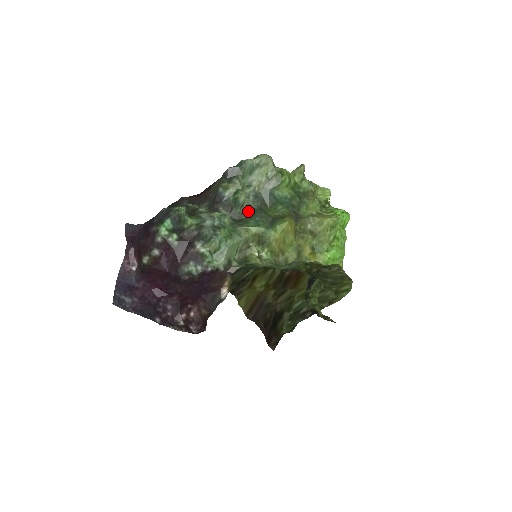
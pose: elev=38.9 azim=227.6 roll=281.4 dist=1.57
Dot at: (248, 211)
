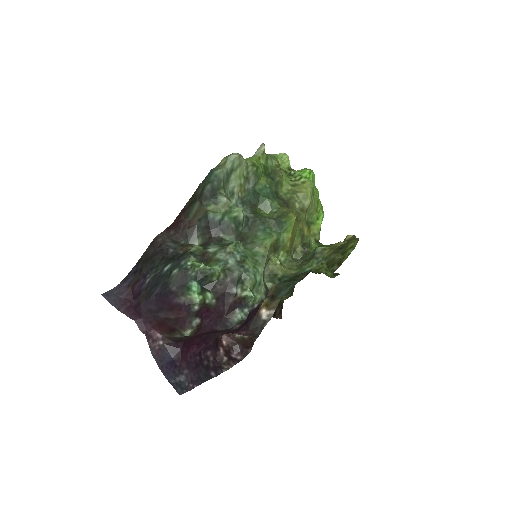
Dot at: (248, 224)
